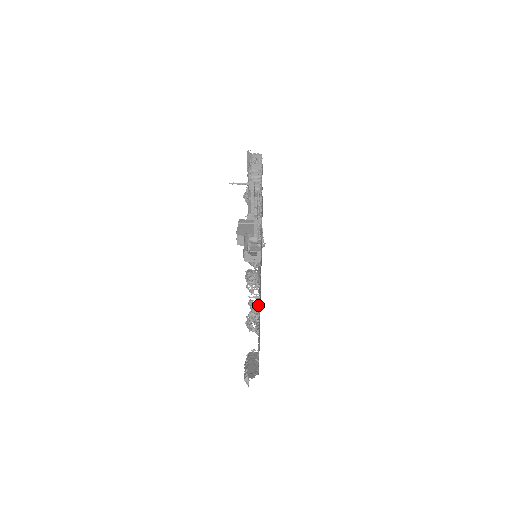
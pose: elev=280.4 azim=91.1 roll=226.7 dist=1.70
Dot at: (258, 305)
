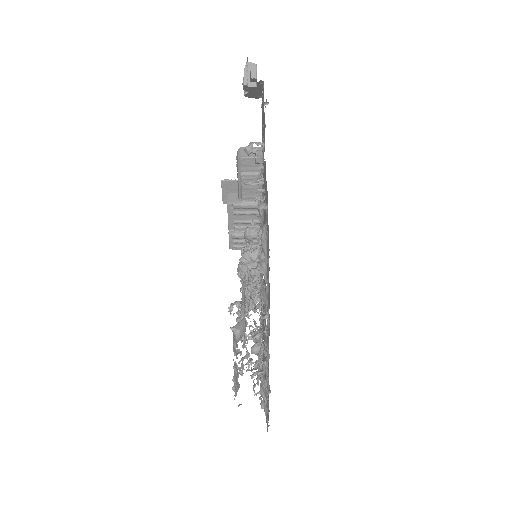
Dot at: occluded
